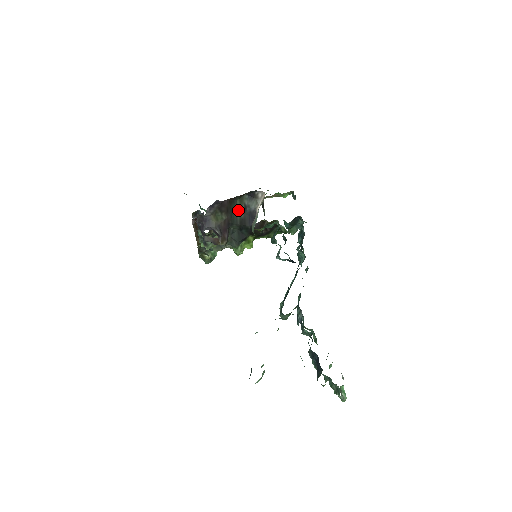
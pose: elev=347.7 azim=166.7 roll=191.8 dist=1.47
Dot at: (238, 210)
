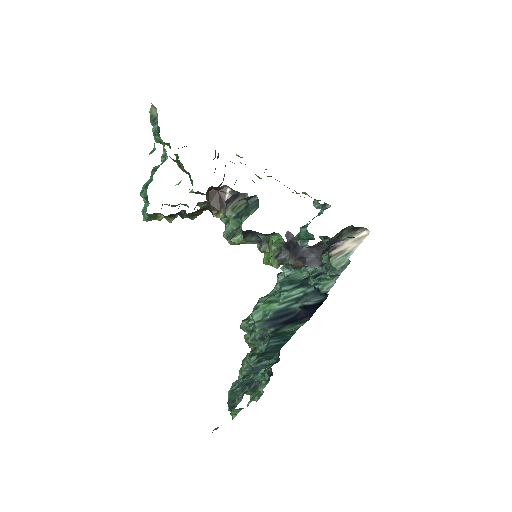
Dot at: (333, 237)
